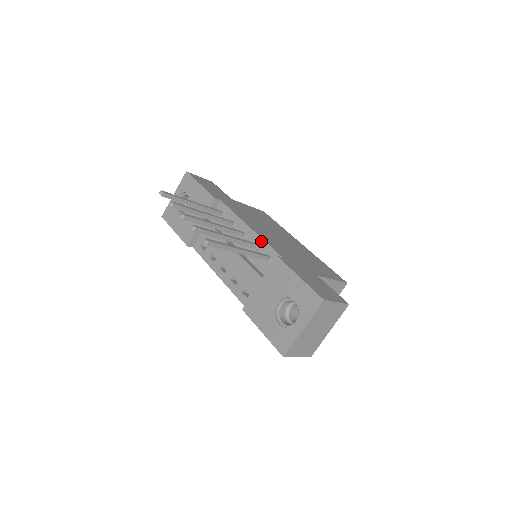
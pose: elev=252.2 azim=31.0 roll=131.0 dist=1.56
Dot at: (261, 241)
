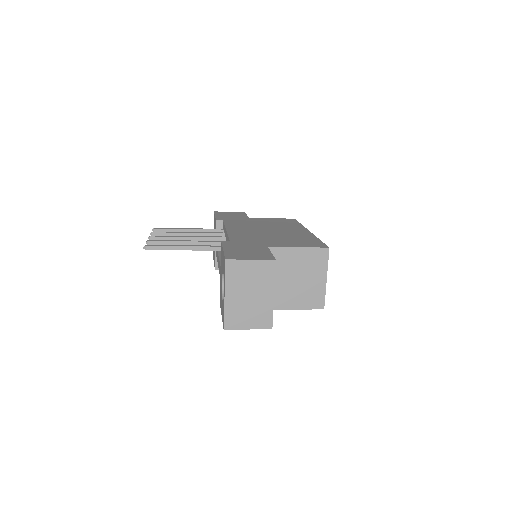
Dot at: (227, 237)
